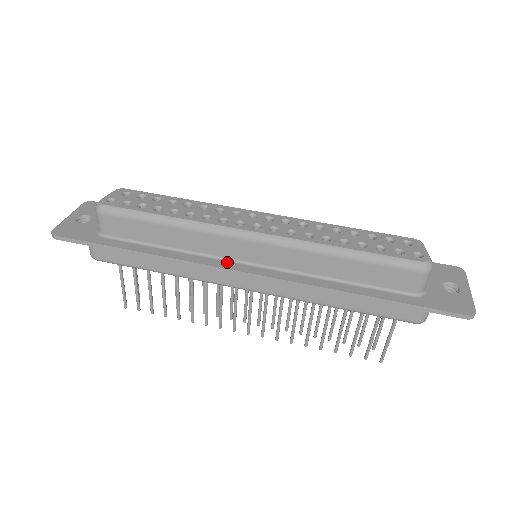
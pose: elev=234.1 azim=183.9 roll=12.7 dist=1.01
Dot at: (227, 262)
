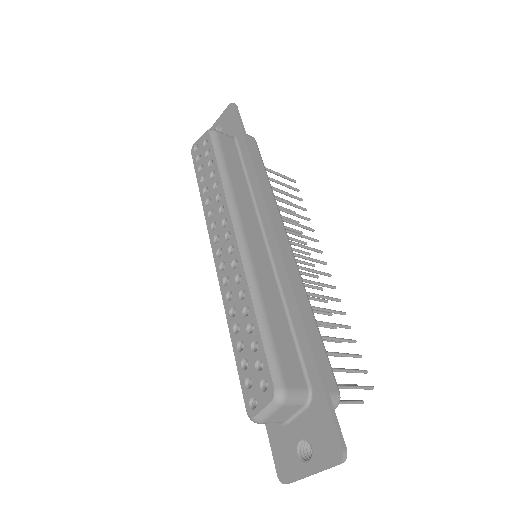
Dot at: occluded
